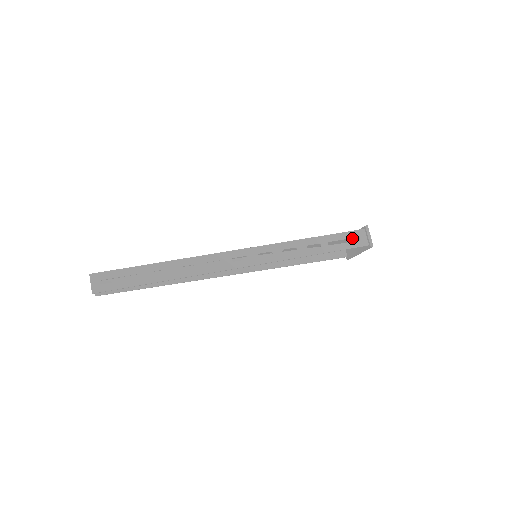
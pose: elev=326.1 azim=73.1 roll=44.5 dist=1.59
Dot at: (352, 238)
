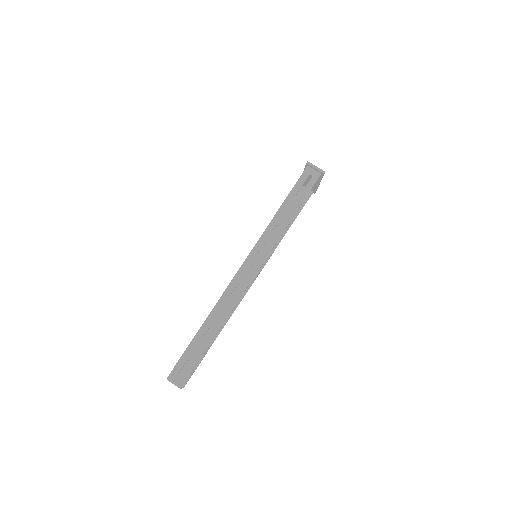
Dot at: occluded
